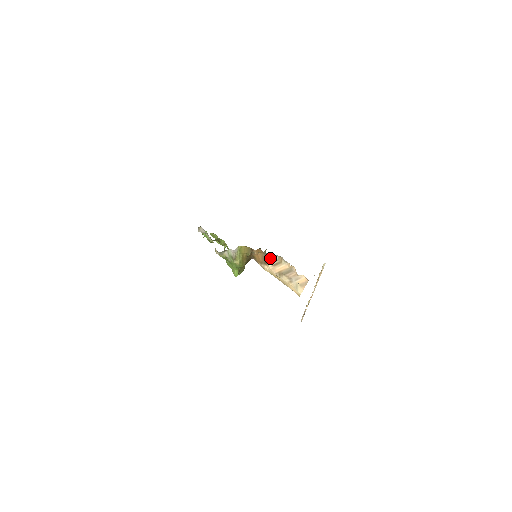
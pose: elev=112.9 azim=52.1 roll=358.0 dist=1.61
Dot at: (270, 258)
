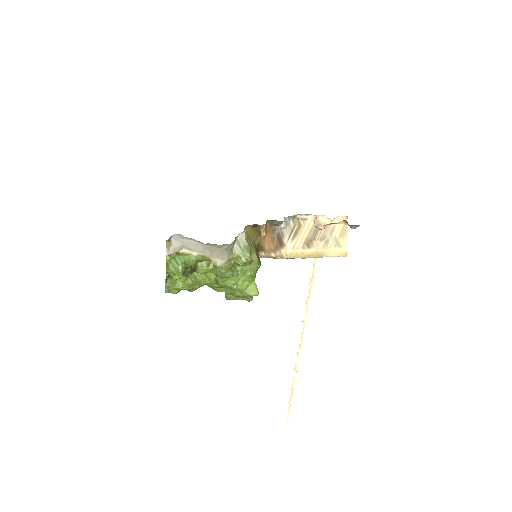
Dot at: (283, 232)
